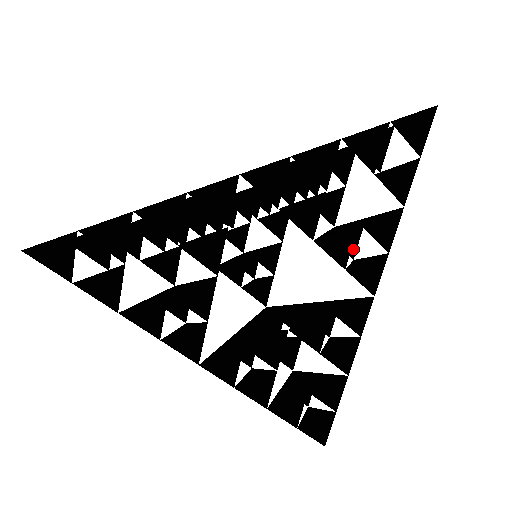
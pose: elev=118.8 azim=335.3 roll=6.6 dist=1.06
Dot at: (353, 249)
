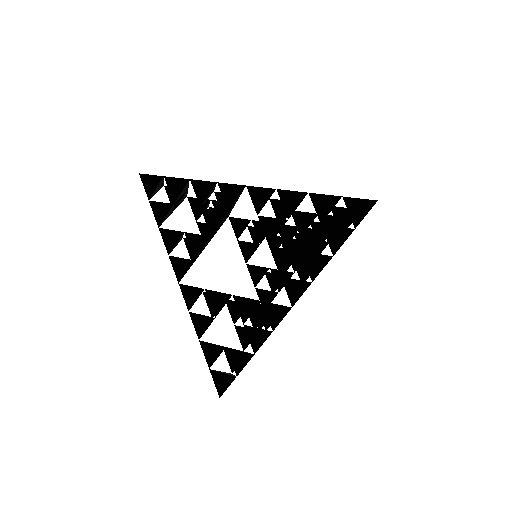
Dot at: (305, 278)
